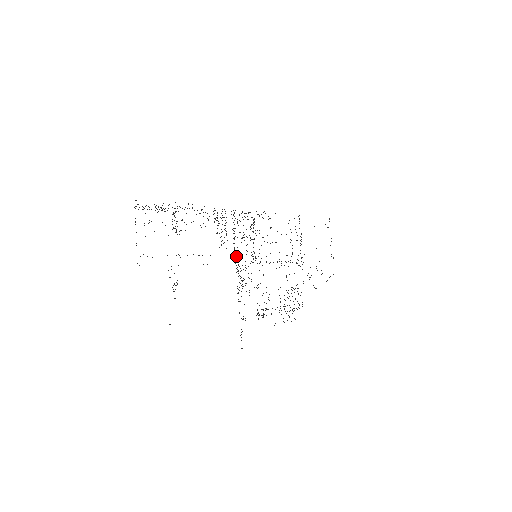
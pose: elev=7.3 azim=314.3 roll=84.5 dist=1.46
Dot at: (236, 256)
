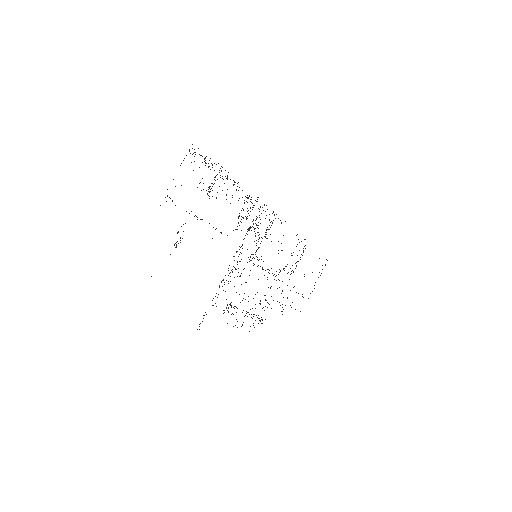
Dot at: (241, 246)
